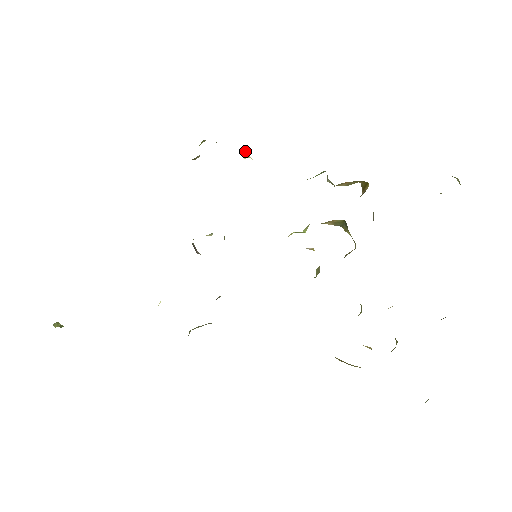
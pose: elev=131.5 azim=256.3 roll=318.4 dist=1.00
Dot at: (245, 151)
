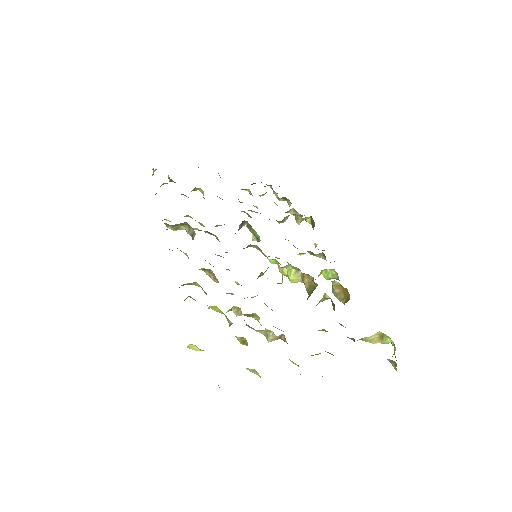
Dot at: occluded
